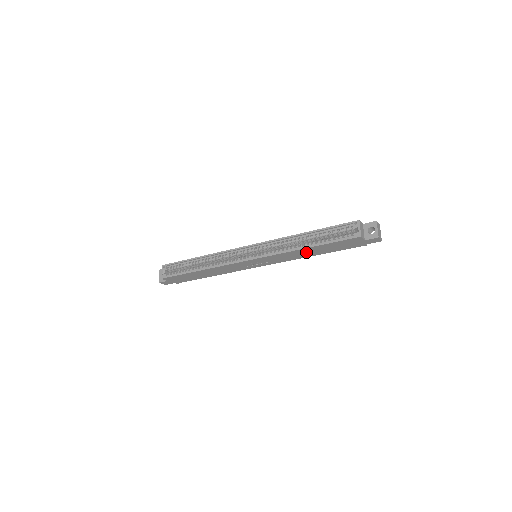
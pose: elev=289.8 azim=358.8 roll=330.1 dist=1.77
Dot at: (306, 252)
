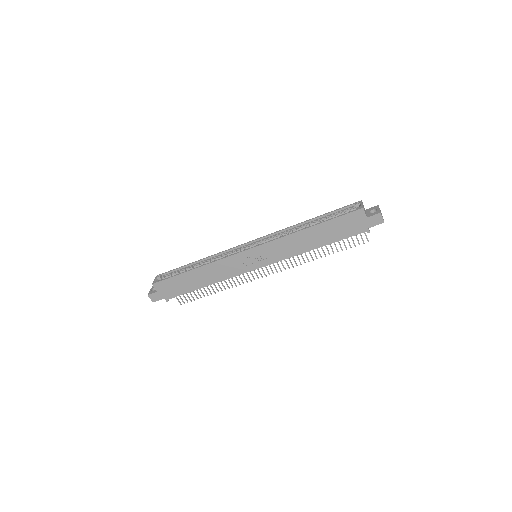
Dot at: (308, 238)
